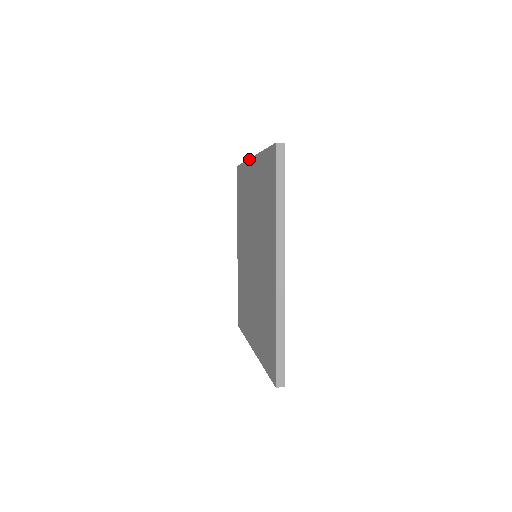
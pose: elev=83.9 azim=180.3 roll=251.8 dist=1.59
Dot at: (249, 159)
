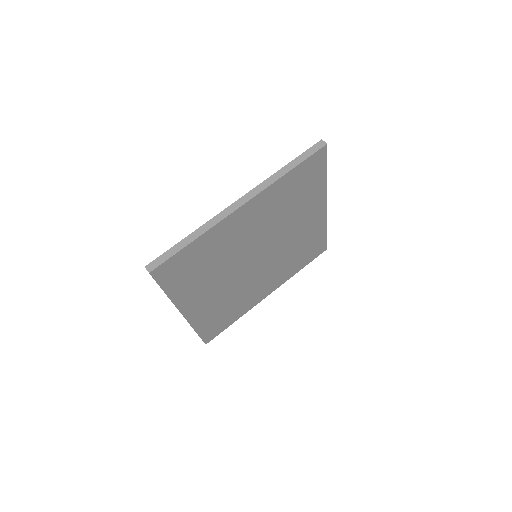
Dot at: occluded
